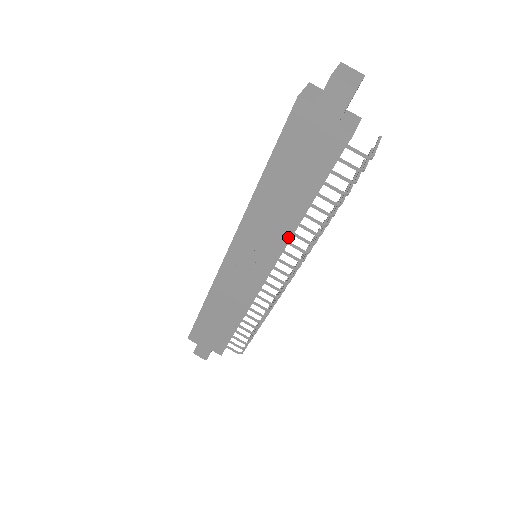
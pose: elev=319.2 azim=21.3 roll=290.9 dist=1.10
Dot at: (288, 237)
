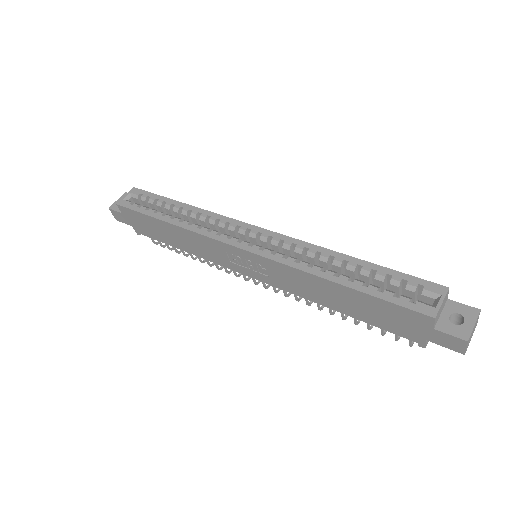
Dot at: occluded
